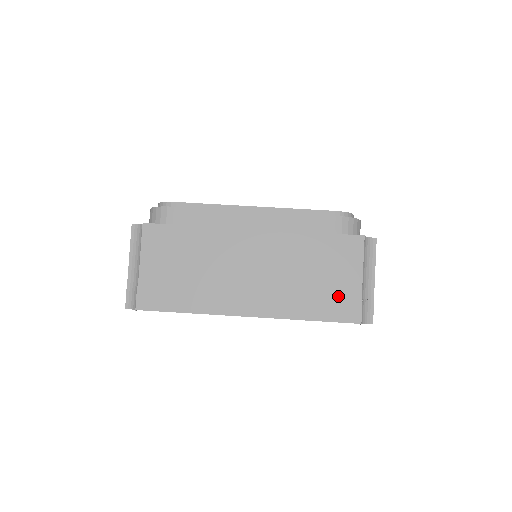
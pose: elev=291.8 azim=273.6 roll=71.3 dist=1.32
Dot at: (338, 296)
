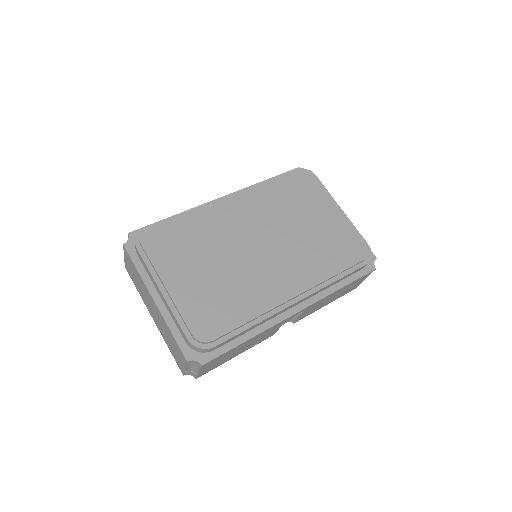
Dot at: (177, 359)
